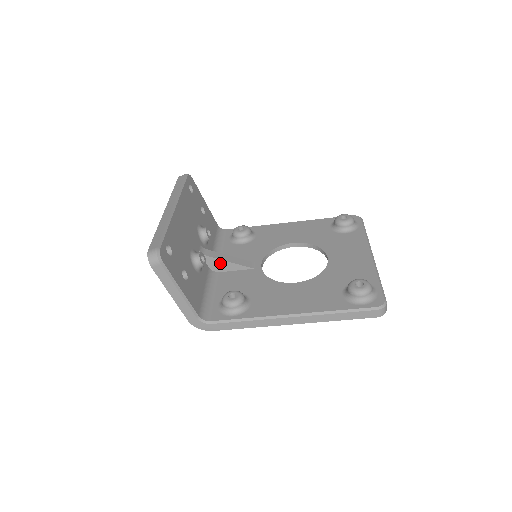
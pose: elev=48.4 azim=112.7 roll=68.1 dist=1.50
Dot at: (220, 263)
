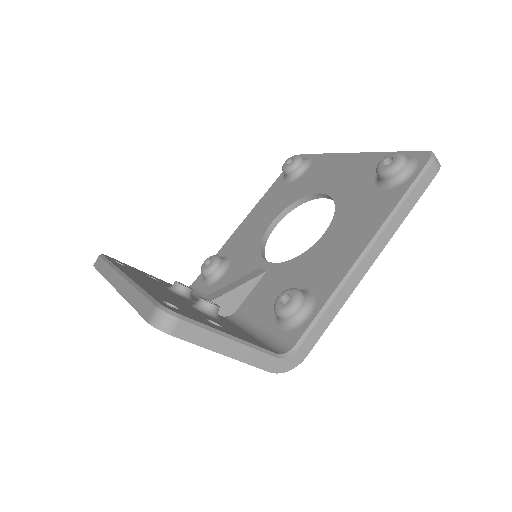
Dot at: (228, 299)
